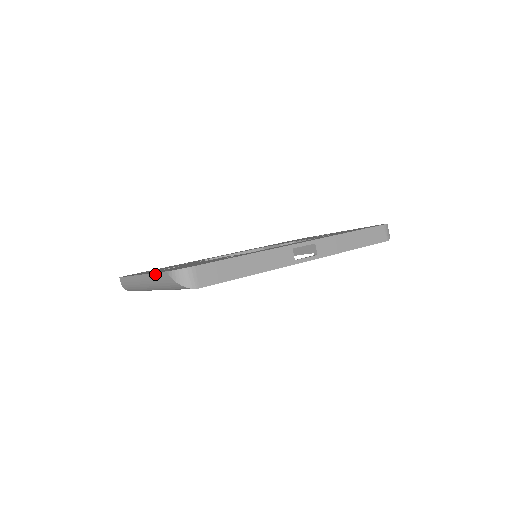
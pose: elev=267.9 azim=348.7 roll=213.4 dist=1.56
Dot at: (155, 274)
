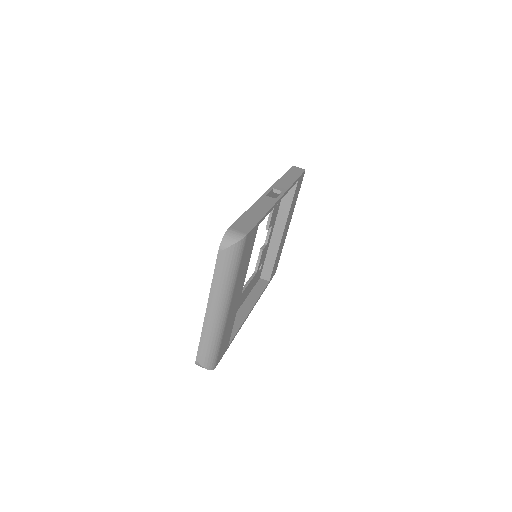
Dot at: (214, 277)
